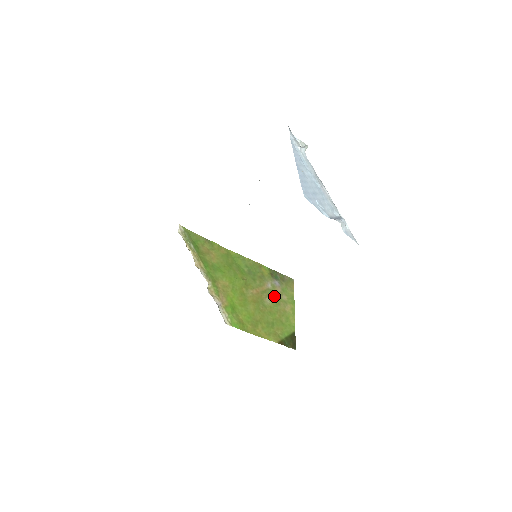
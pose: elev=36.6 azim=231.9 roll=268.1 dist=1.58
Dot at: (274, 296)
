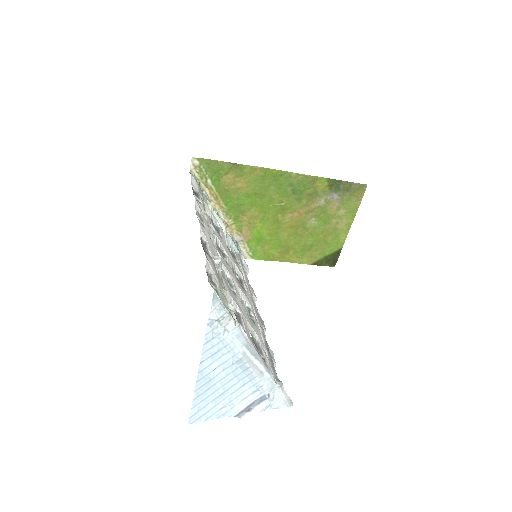
Dot at: (325, 214)
